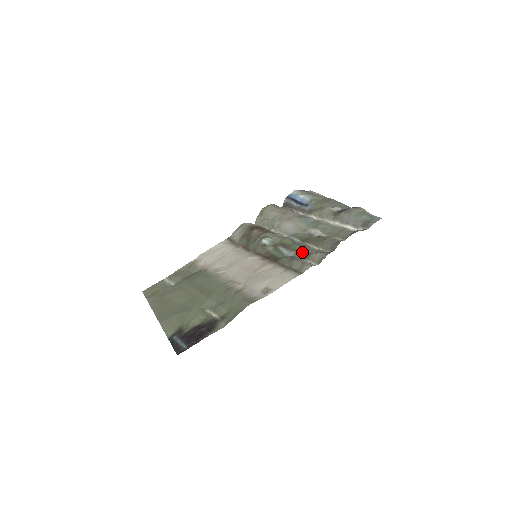
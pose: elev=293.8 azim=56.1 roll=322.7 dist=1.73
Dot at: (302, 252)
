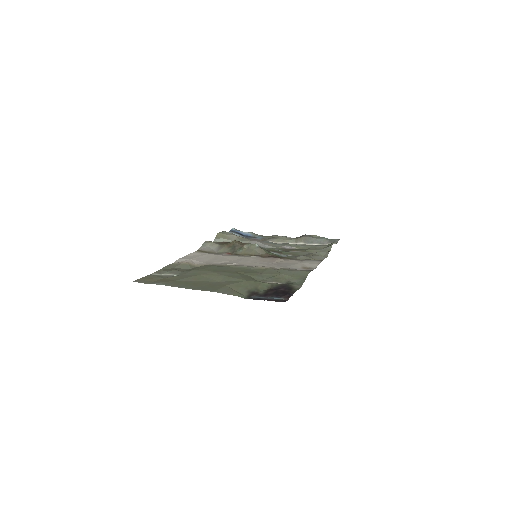
Dot at: (299, 254)
